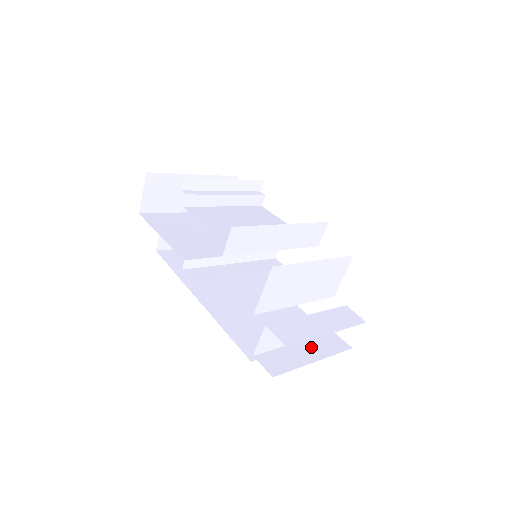
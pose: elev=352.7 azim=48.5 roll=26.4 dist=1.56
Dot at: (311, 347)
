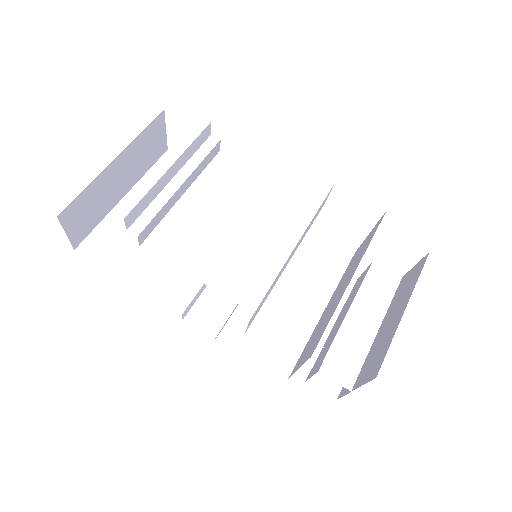
Dot at: occluded
